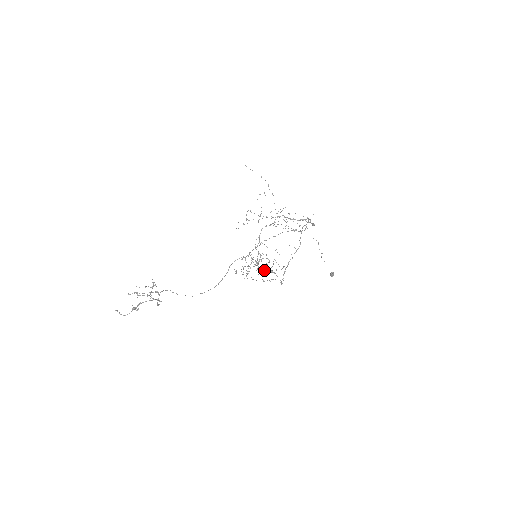
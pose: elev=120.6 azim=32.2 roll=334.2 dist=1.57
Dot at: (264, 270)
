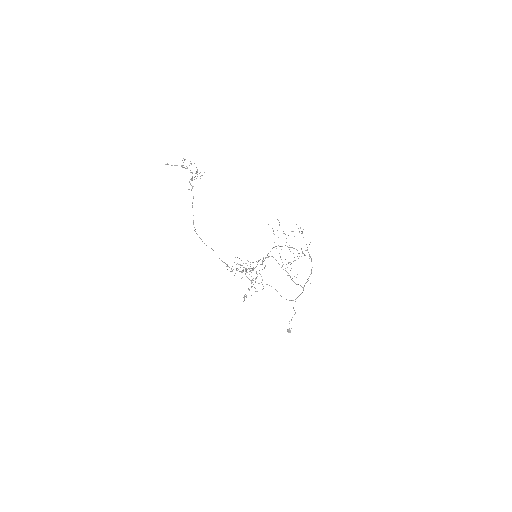
Dot at: occluded
